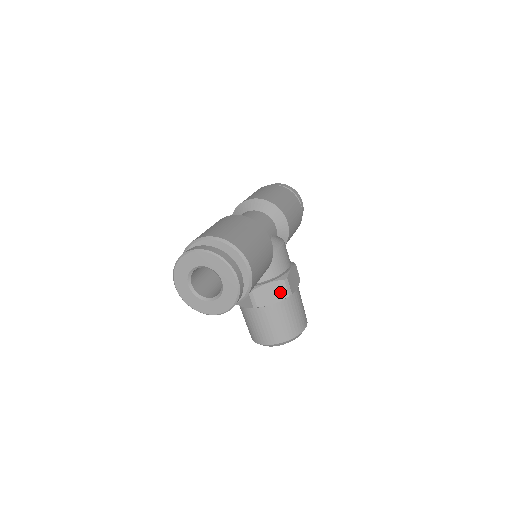
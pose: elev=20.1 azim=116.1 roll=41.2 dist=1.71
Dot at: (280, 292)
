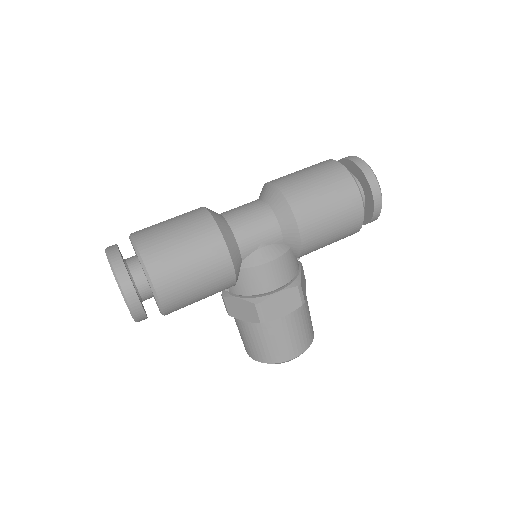
Dot at: (251, 313)
